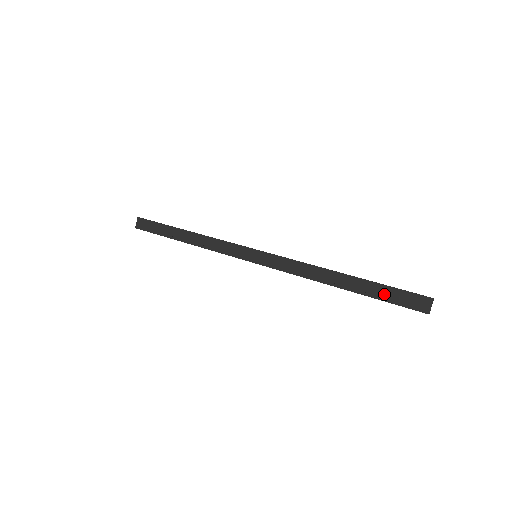
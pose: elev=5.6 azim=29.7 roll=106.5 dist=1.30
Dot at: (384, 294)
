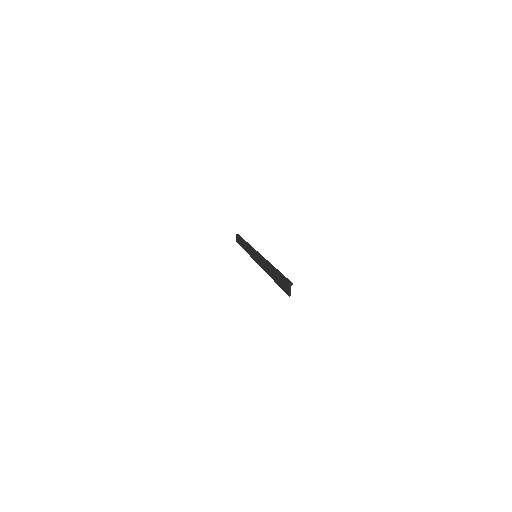
Dot at: (279, 281)
